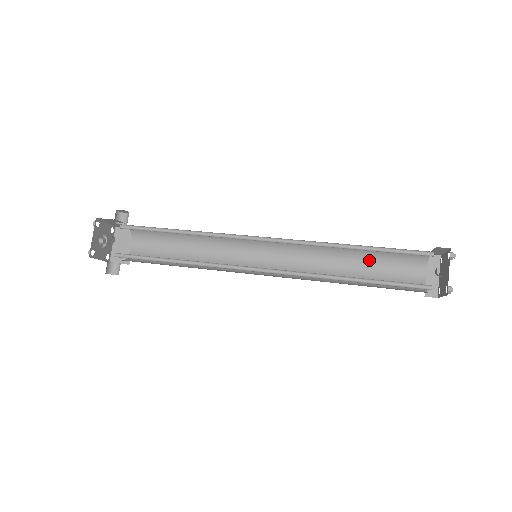
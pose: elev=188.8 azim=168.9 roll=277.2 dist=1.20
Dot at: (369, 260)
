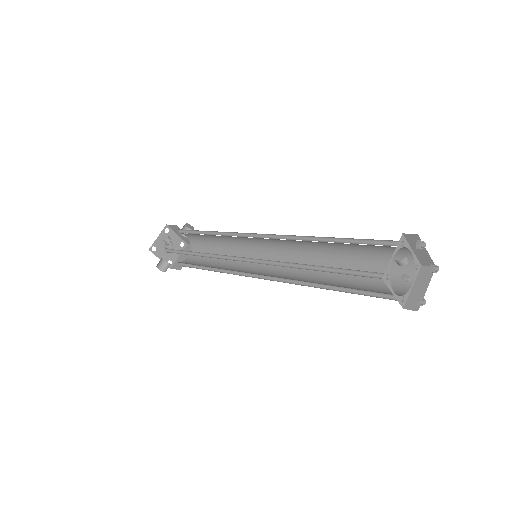
Dot at: (356, 268)
